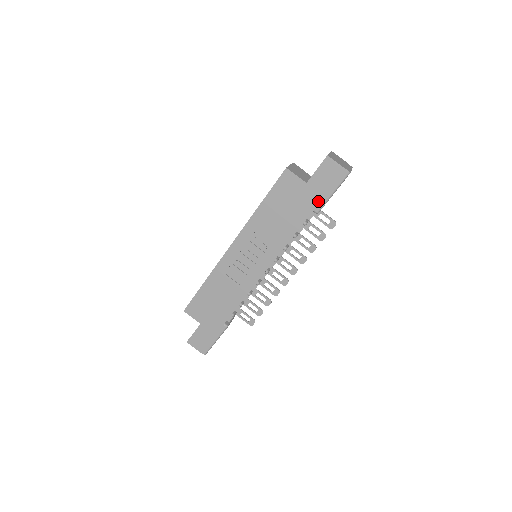
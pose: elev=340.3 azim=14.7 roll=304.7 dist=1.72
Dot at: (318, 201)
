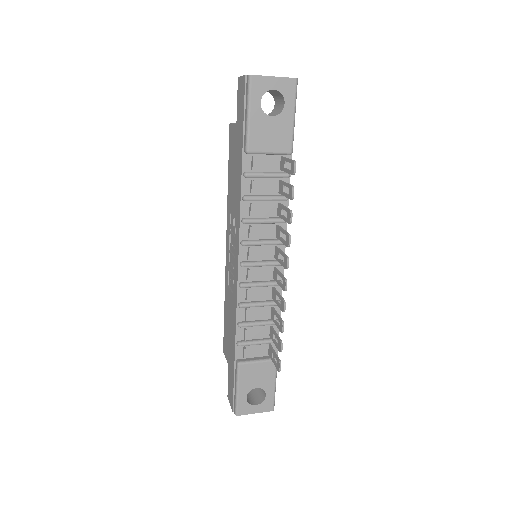
Dot at: (242, 136)
